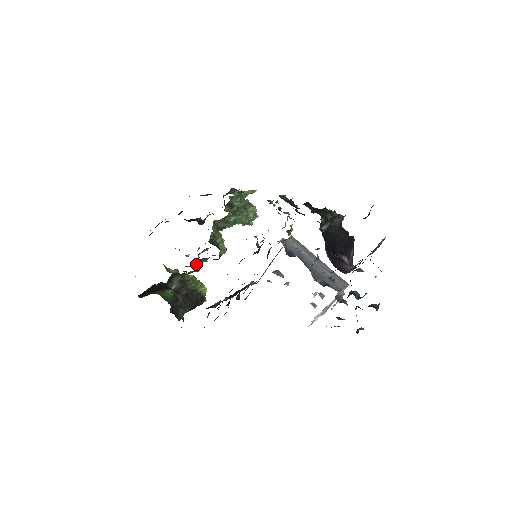
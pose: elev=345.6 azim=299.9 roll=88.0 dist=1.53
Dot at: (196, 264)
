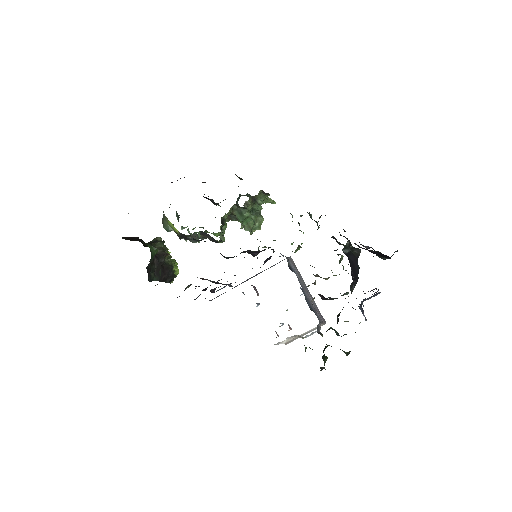
Dot at: (198, 234)
